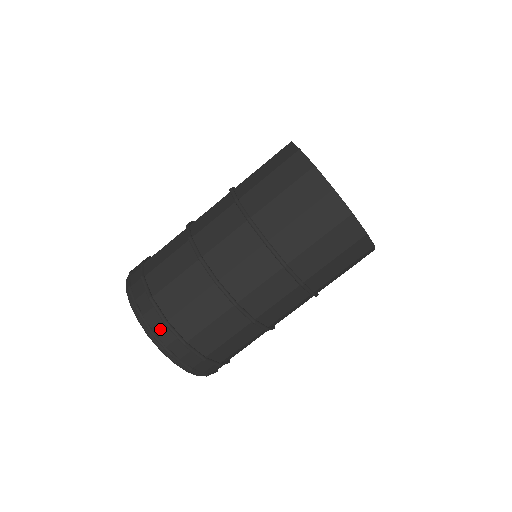
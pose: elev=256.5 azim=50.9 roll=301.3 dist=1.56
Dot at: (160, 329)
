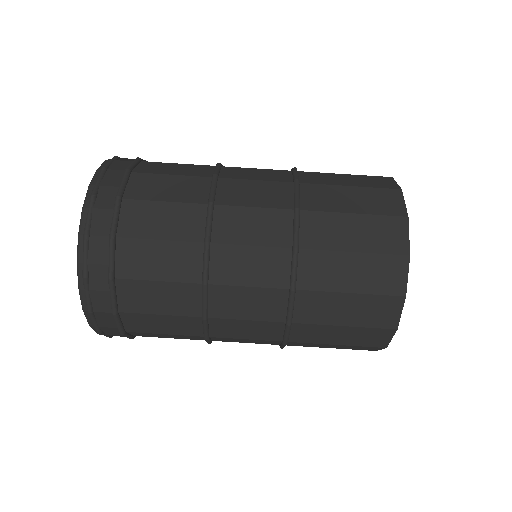
Dot at: (99, 239)
